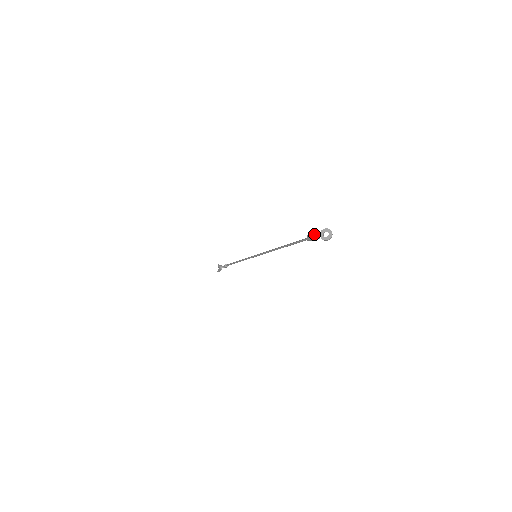
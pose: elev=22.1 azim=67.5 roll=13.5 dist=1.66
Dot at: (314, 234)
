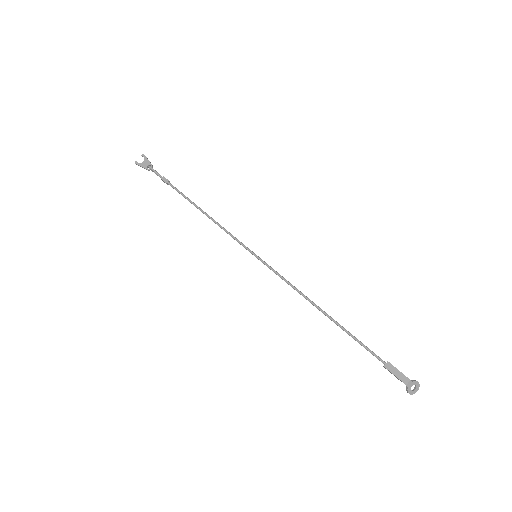
Dot at: (403, 376)
